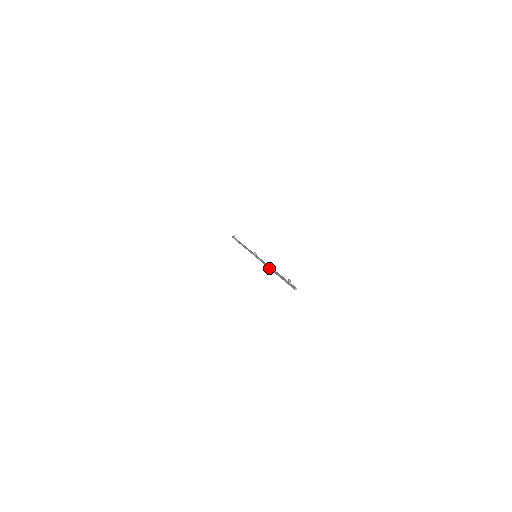
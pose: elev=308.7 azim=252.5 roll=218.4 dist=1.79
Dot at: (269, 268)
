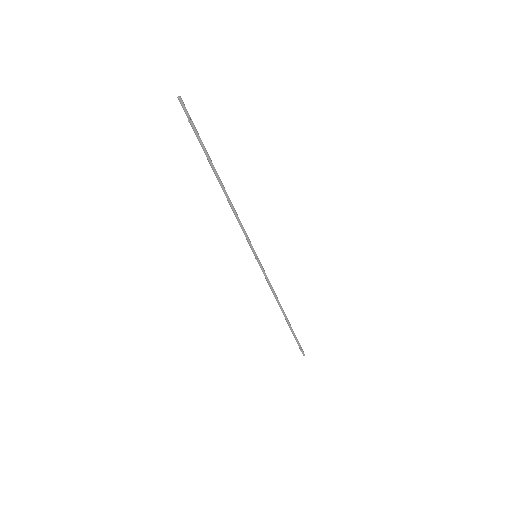
Dot at: occluded
